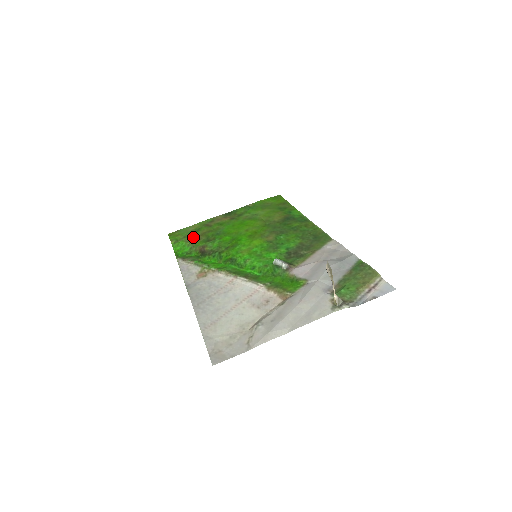
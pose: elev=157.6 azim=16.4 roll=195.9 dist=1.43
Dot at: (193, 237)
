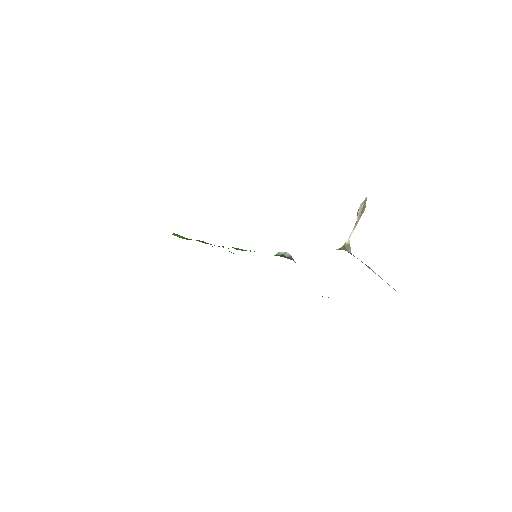
Dot at: occluded
